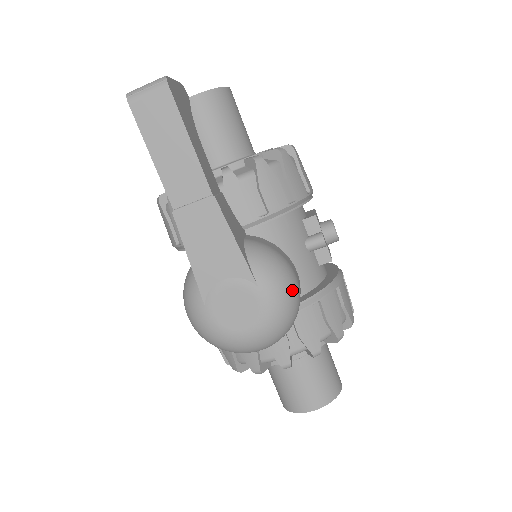
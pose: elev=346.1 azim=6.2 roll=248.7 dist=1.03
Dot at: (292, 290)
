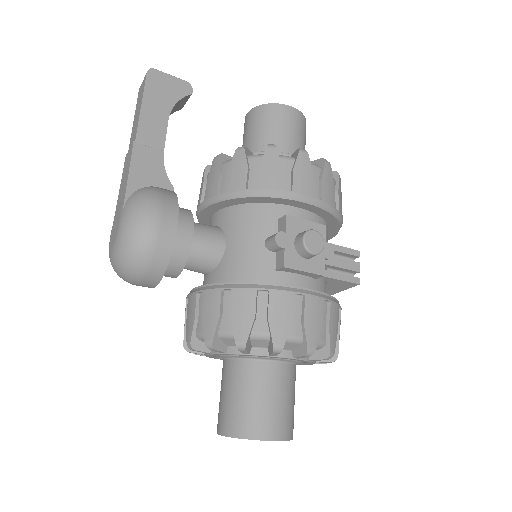
Dot at: (141, 224)
